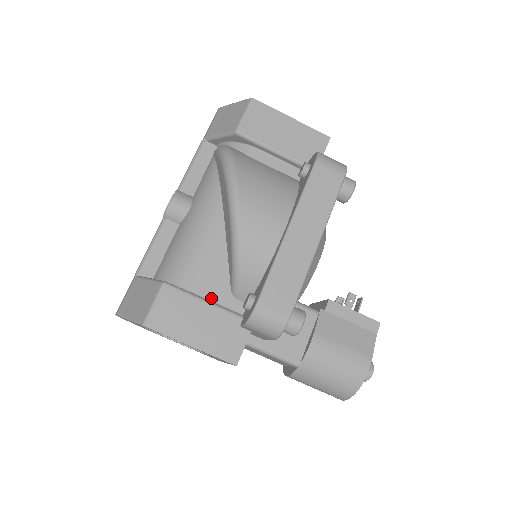
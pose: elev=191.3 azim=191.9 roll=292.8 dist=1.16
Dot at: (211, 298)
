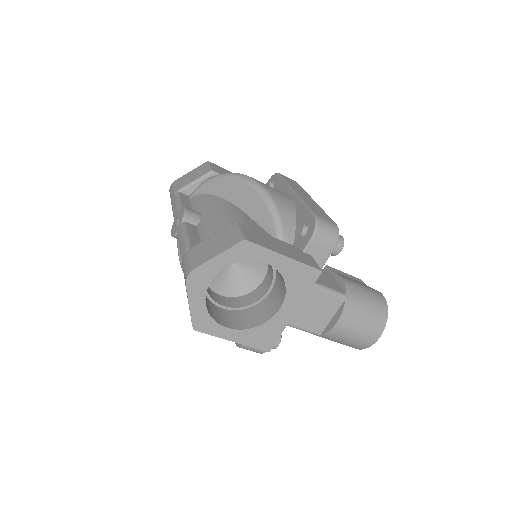
Dot at: occluded
